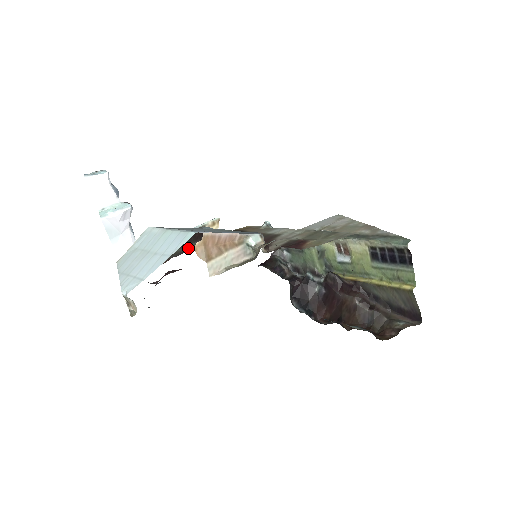
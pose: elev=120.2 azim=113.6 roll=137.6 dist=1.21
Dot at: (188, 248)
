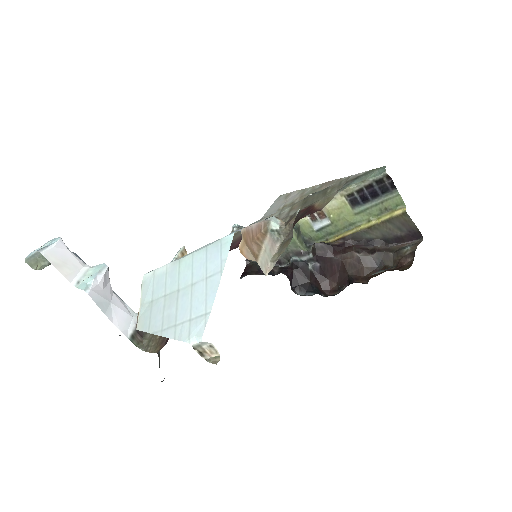
Dot at: occluded
